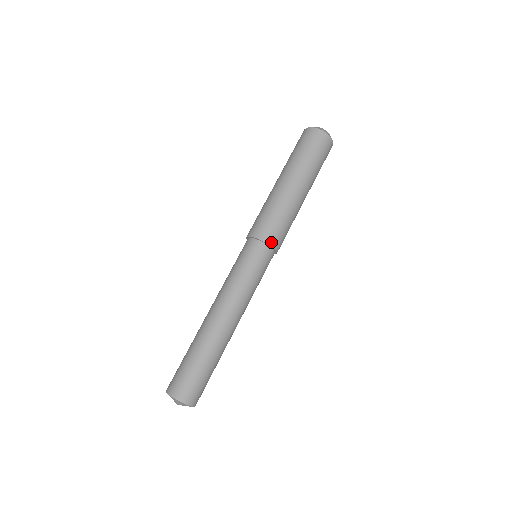
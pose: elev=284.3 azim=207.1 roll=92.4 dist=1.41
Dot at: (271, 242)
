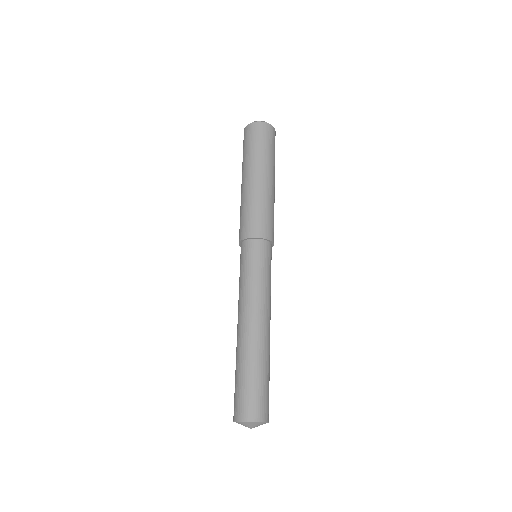
Dot at: (271, 238)
